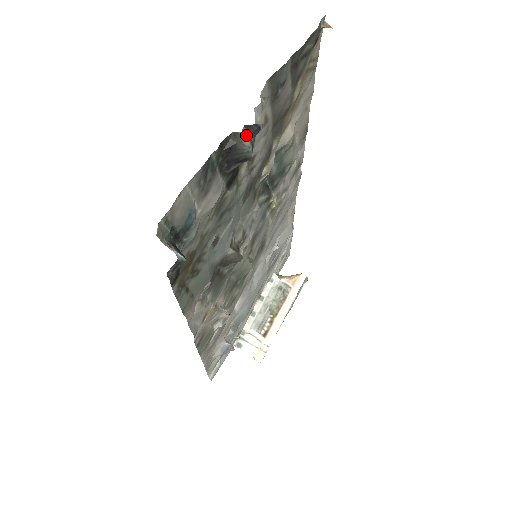
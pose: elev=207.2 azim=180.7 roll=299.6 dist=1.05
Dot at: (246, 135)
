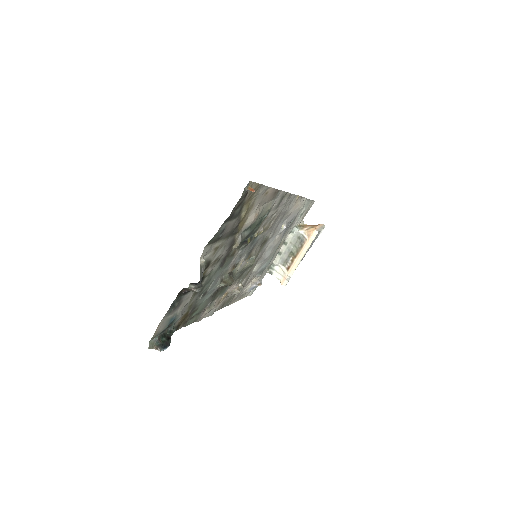
Dot at: (191, 289)
